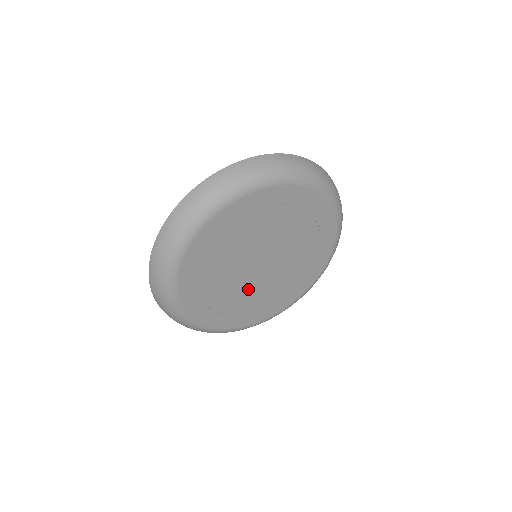
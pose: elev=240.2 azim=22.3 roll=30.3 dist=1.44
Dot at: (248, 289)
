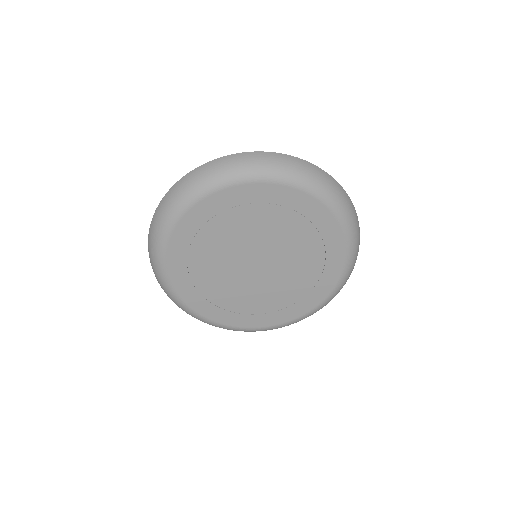
Dot at: (224, 267)
